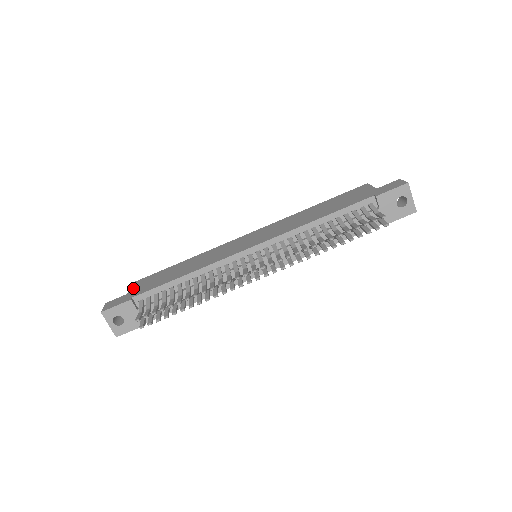
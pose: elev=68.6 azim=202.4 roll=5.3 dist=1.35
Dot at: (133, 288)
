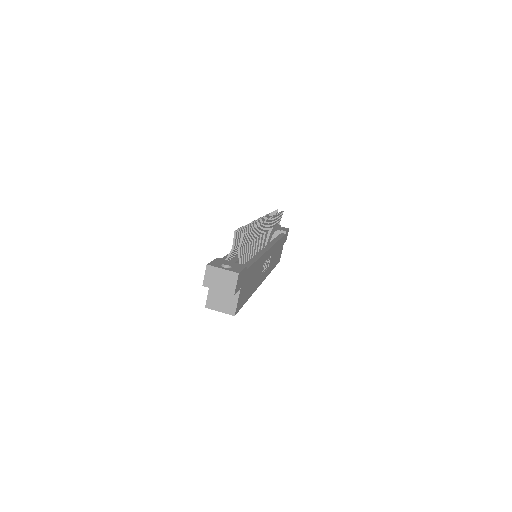
Dot at: occluded
